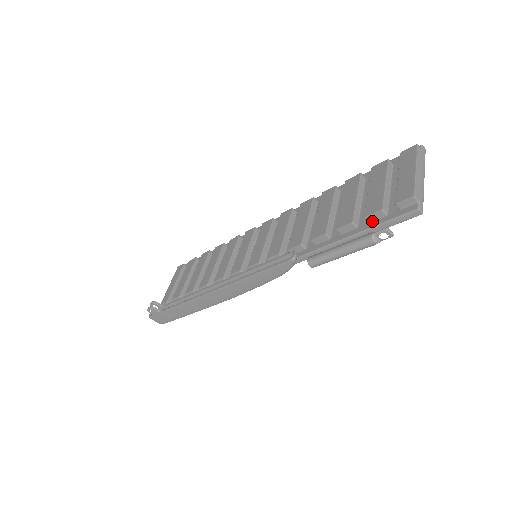
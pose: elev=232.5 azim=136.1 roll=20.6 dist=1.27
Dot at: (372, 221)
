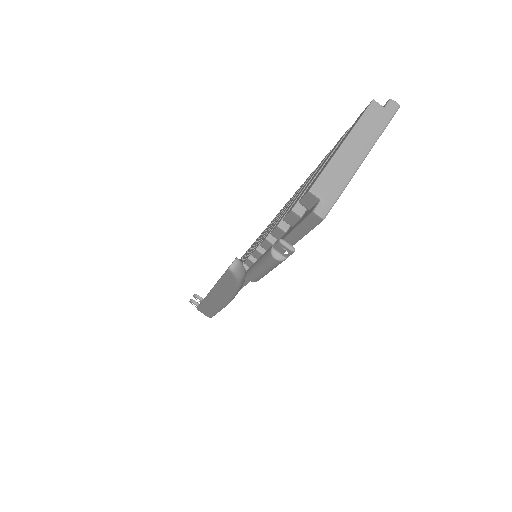
Dot at: (293, 225)
